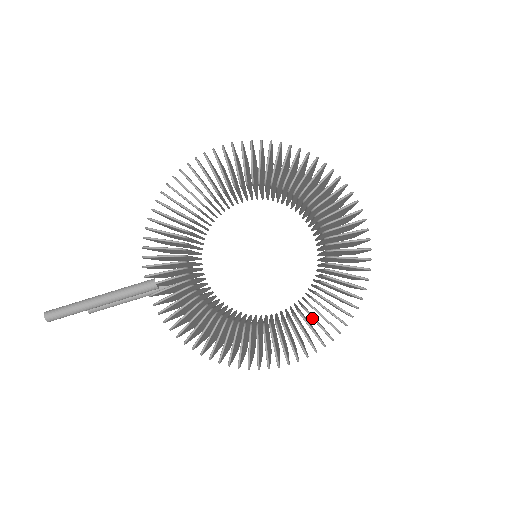
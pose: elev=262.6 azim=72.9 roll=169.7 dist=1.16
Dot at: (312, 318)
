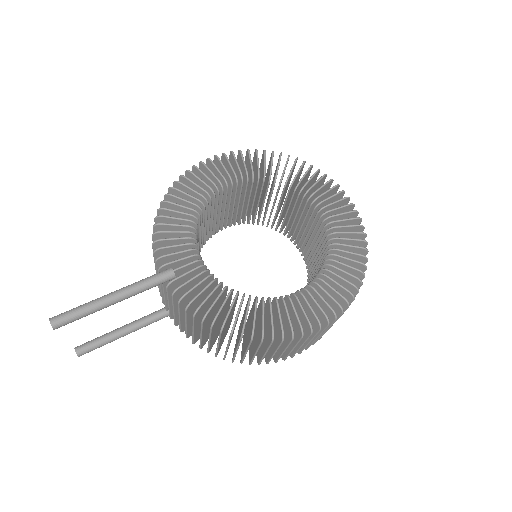
Dot at: (331, 279)
